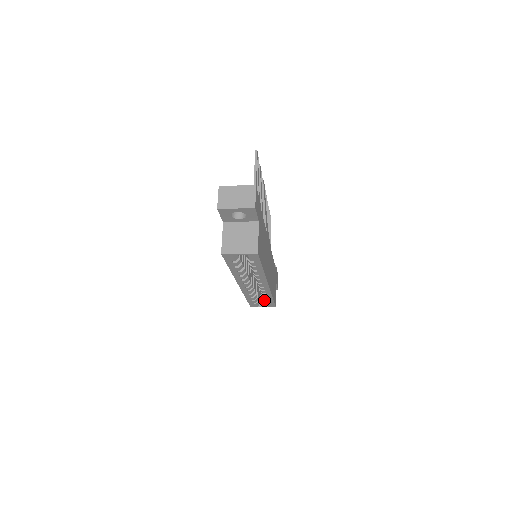
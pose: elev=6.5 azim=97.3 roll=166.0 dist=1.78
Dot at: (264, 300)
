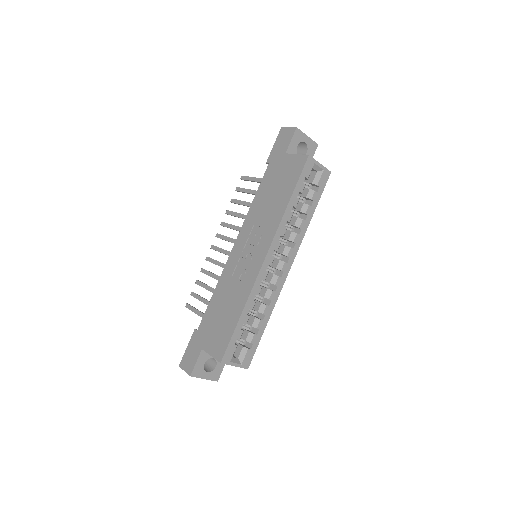
Dot at: (242, 345)
